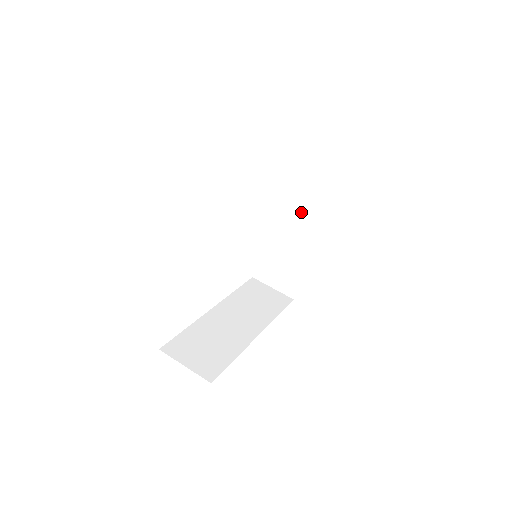
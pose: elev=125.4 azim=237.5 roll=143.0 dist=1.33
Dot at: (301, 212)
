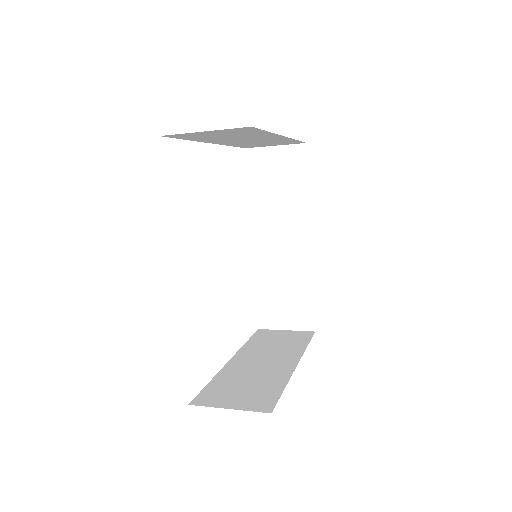
Dot at: (273, 351)
